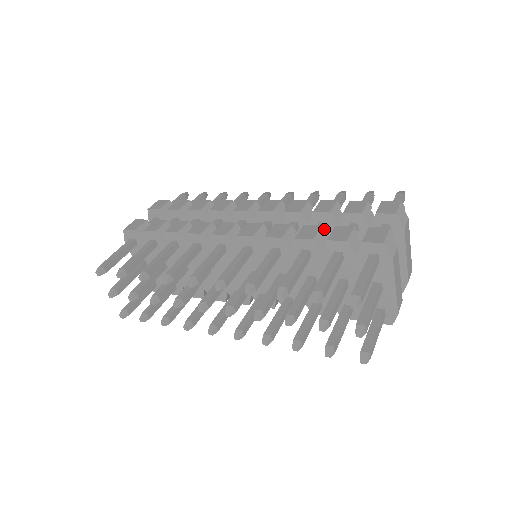
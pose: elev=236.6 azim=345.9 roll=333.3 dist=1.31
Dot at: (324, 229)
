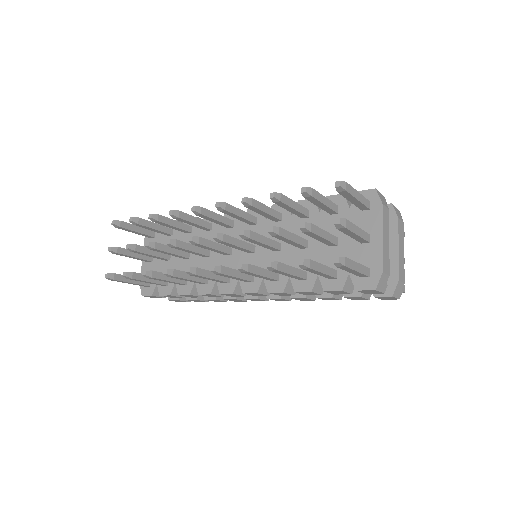
Dot at: occluded
